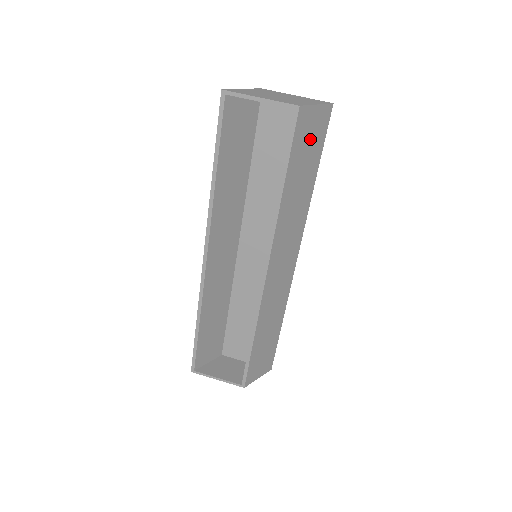
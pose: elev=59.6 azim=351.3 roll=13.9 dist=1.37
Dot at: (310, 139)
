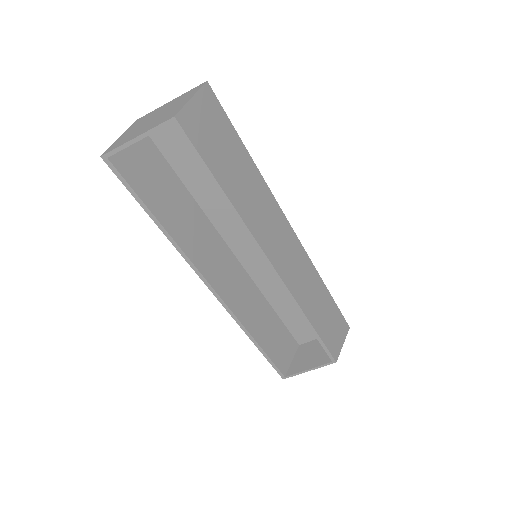
Dot at: (212, 131)
